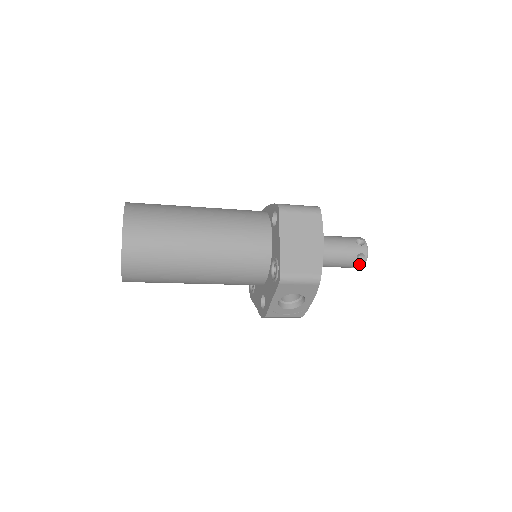
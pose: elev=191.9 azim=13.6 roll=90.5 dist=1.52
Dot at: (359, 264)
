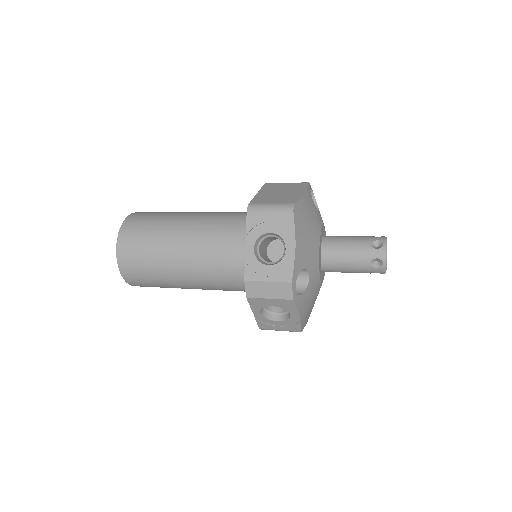
Dot at: (378, 254)
